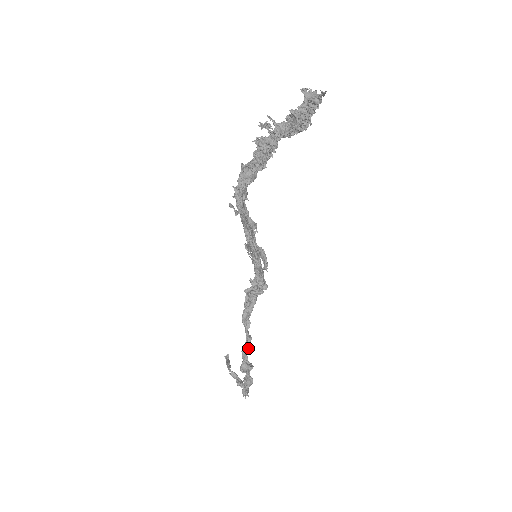
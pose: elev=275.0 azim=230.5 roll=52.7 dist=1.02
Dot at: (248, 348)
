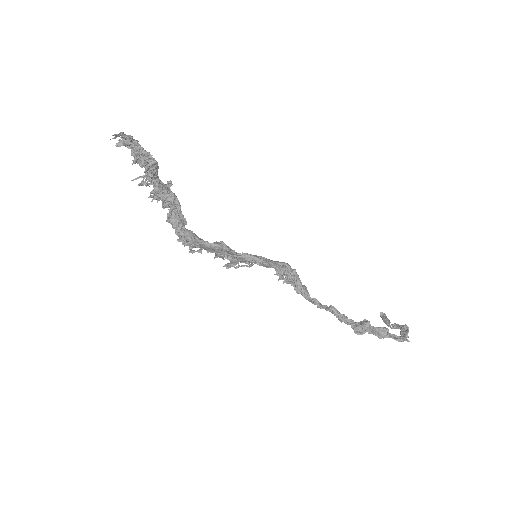
Dot at: (341, 315)
